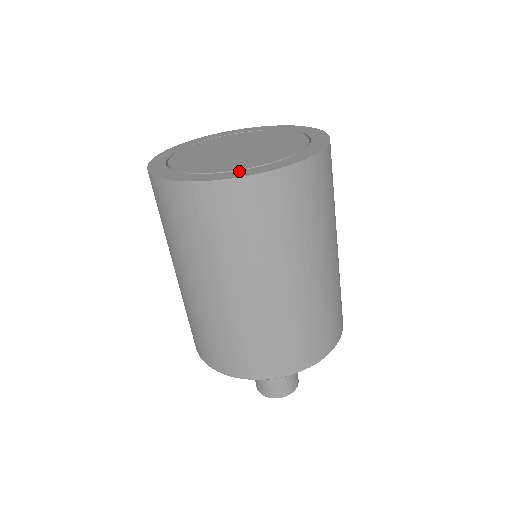
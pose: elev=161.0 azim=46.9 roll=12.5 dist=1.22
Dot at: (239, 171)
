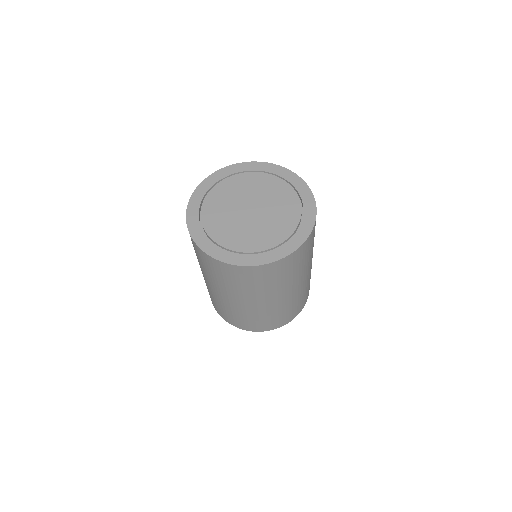
Dot at: (285, 245)
